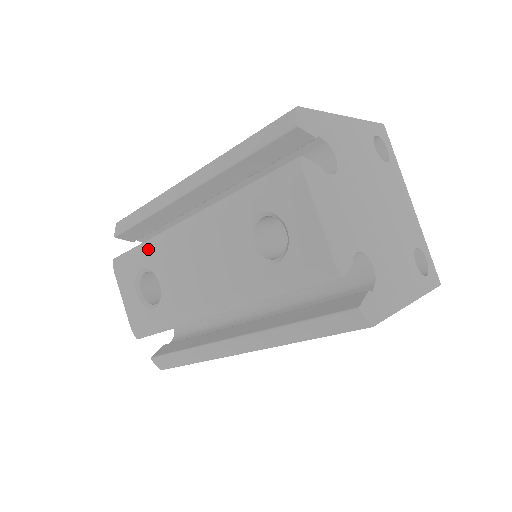
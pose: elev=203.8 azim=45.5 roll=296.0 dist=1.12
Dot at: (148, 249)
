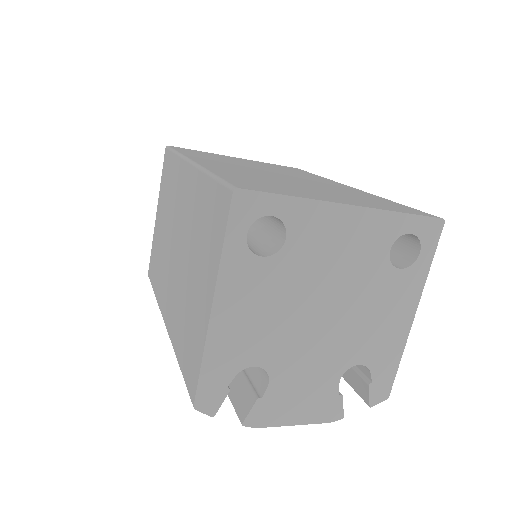
Dot at: occluded
